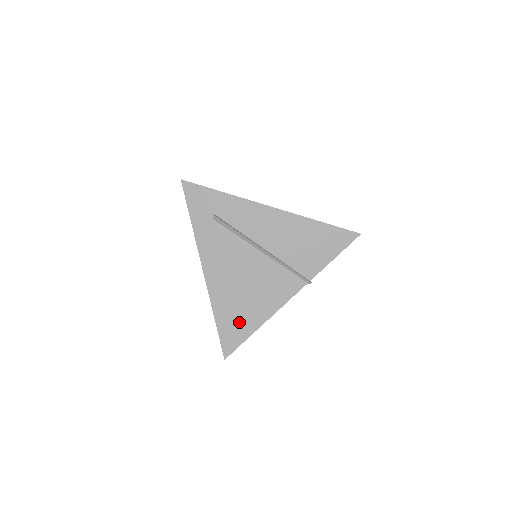
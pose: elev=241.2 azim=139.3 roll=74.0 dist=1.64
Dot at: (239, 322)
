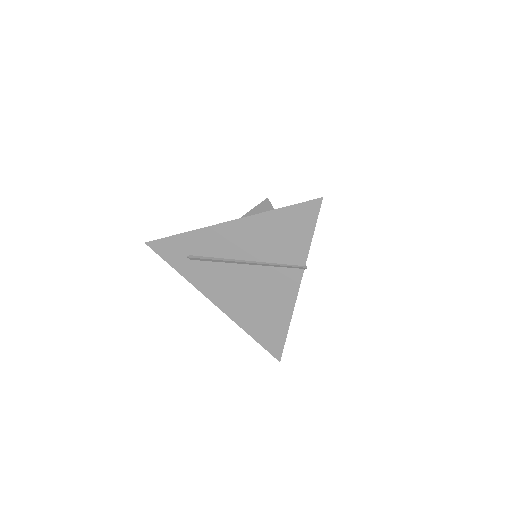
Dot at: (270, 329)
